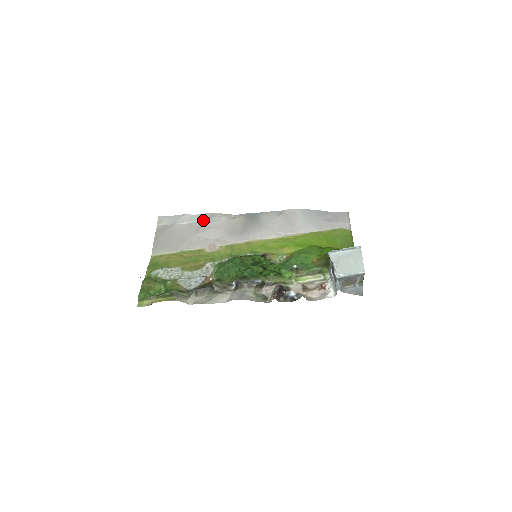
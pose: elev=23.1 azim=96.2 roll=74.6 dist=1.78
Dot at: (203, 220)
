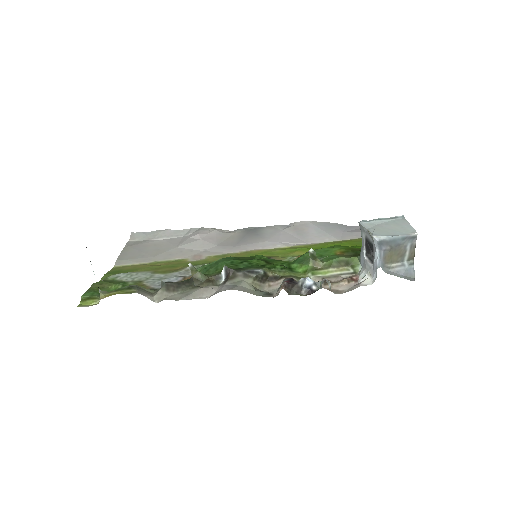
Dot at: (188, 234)
